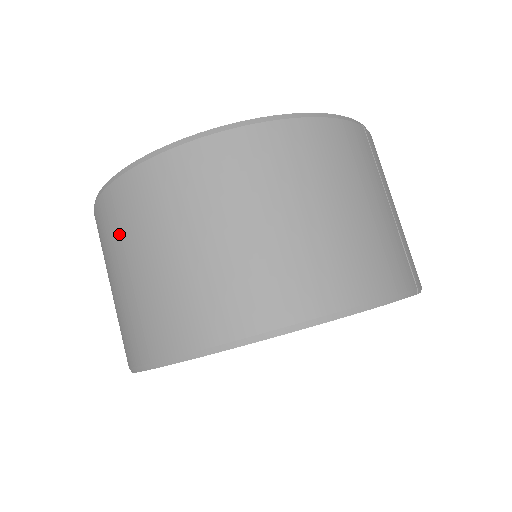
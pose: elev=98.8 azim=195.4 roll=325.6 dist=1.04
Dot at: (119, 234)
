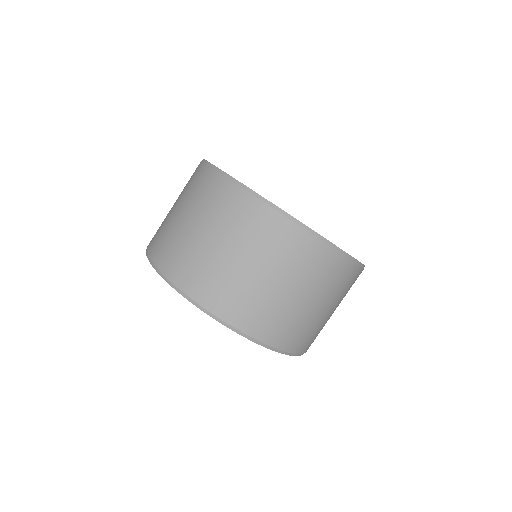
Dot at: (229, 221)
